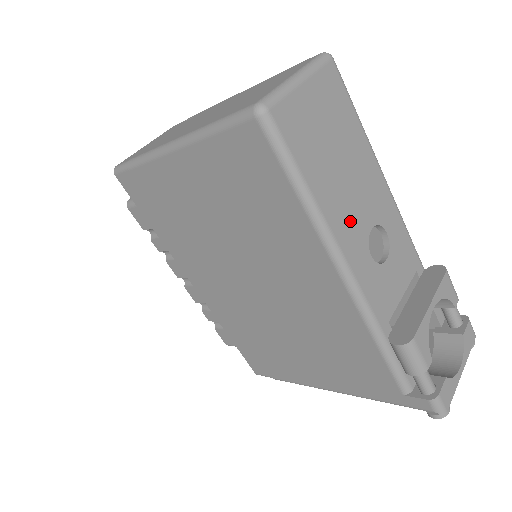
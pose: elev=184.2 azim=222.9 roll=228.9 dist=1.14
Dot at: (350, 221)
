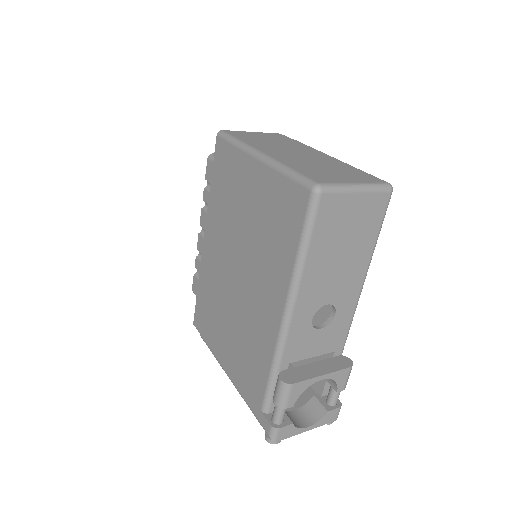
Dot at: (317, 289)
